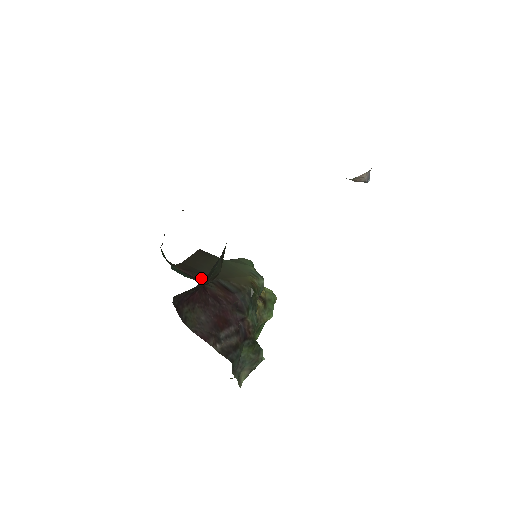
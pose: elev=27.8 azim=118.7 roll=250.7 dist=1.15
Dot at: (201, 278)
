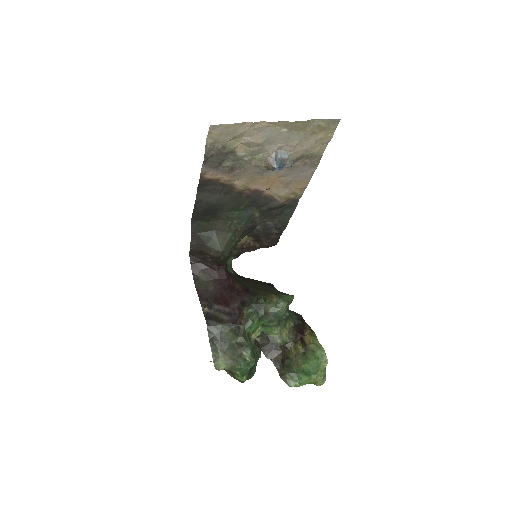
Dot at: (240, 281)
